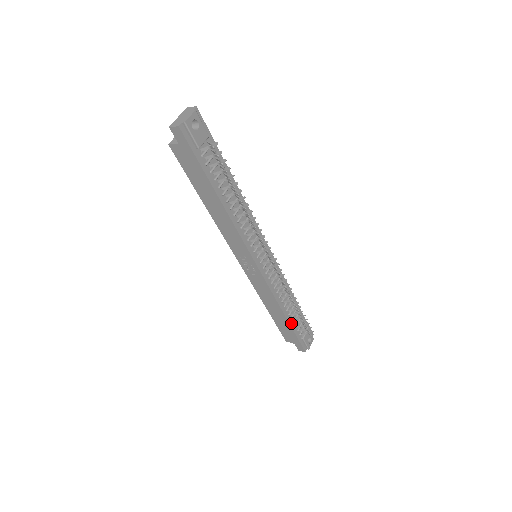
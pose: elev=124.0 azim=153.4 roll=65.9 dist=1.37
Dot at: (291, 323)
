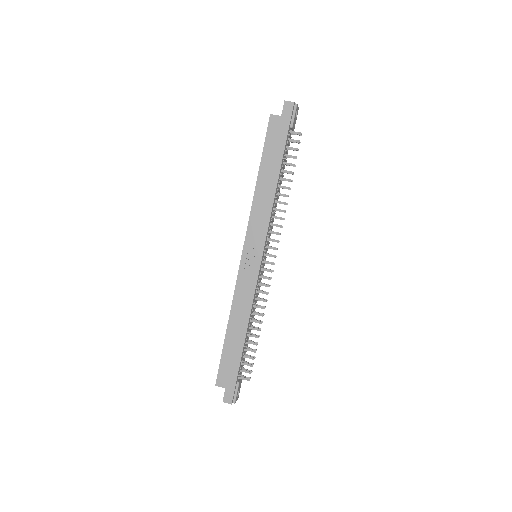
Dot at: (243, 351)
